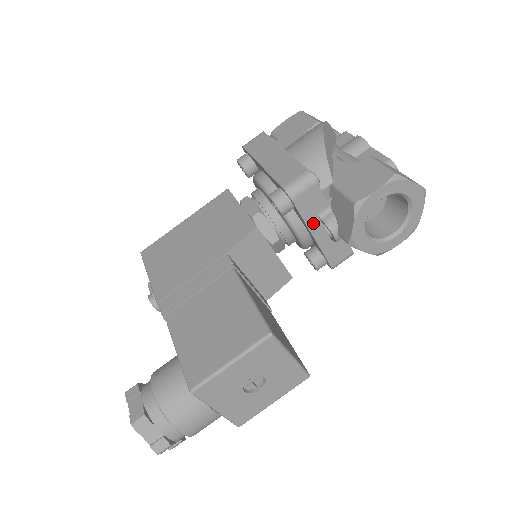
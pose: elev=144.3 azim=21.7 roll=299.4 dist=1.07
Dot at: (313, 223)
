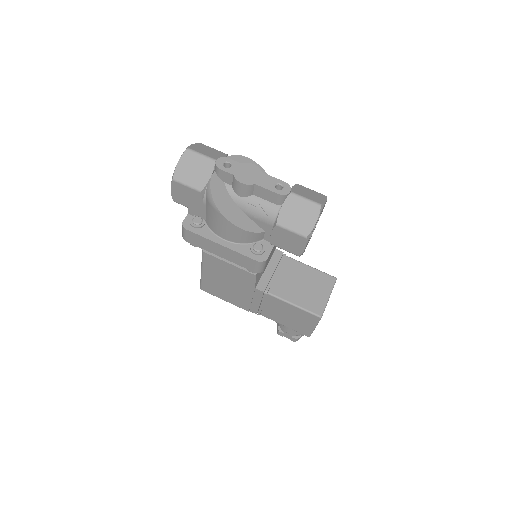
Dot at: (275, 247)
